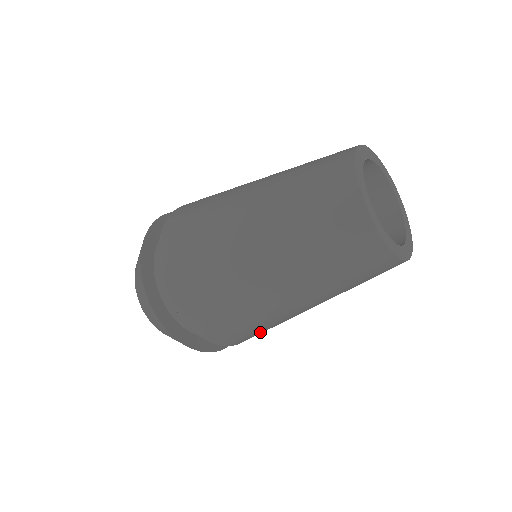
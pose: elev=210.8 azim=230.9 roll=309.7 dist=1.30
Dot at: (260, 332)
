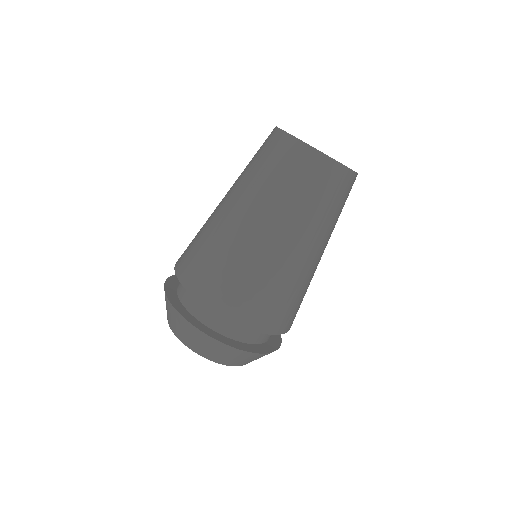
Dot at: (225, 278)
